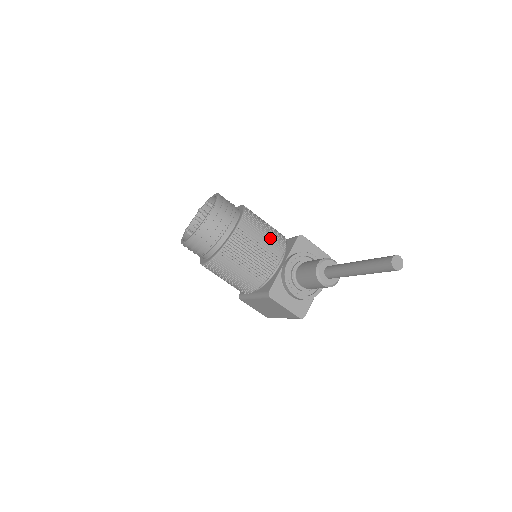
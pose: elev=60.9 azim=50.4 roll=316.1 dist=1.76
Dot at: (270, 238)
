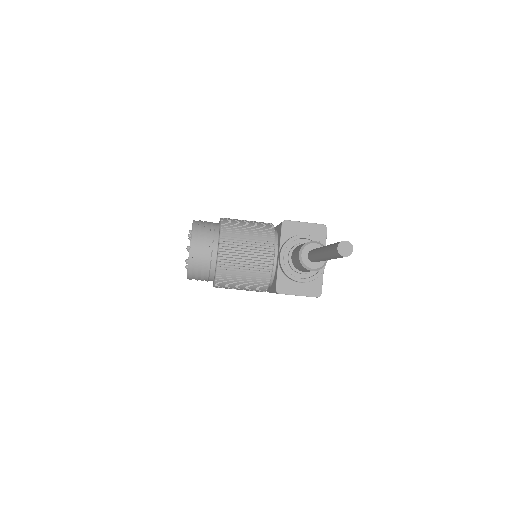
Dot at: (255, 240)
